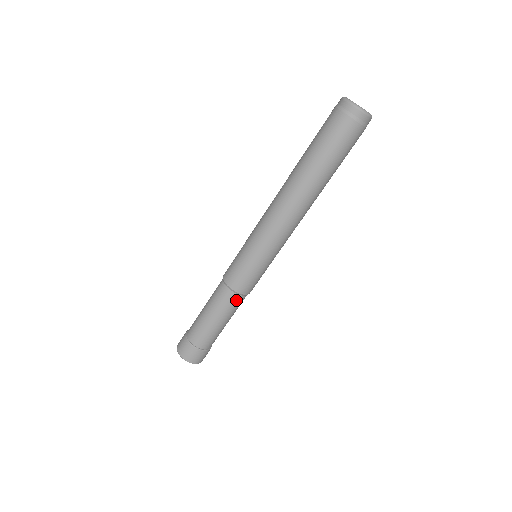
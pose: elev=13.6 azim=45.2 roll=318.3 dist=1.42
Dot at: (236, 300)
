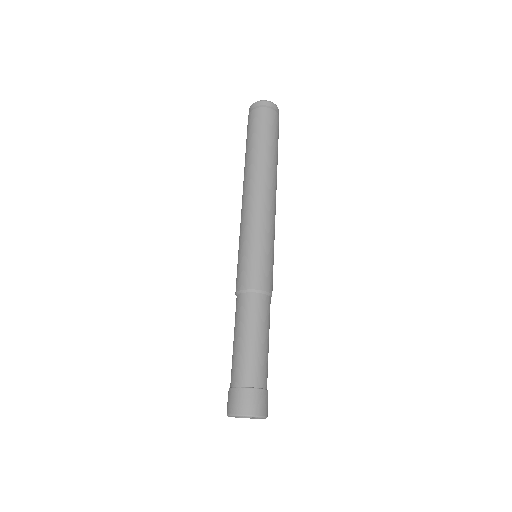
Dot at: (251, 301)
